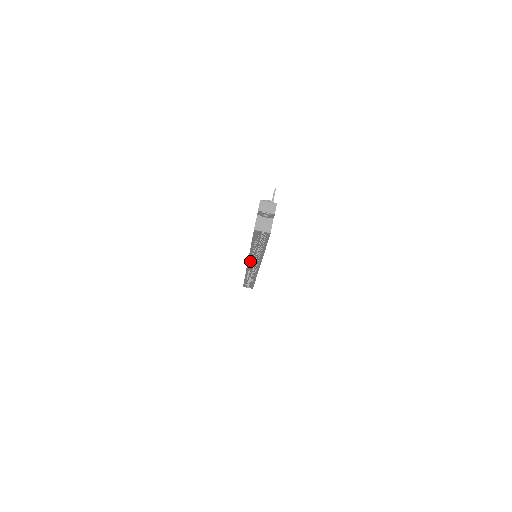
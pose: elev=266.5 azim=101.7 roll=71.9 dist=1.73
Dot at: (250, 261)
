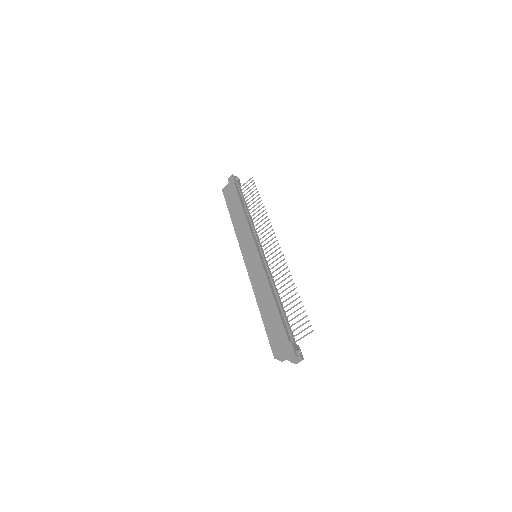
Dot at: (249, 275)
